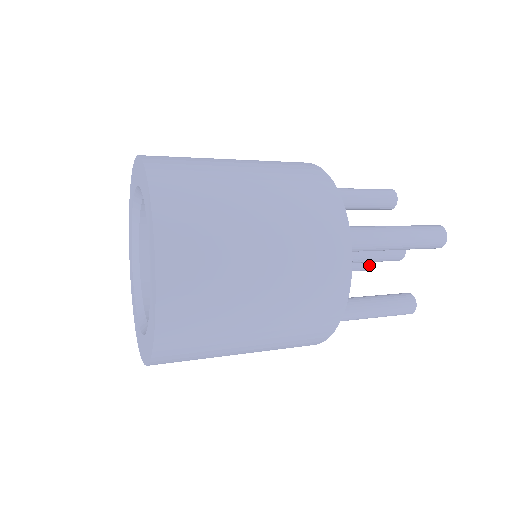
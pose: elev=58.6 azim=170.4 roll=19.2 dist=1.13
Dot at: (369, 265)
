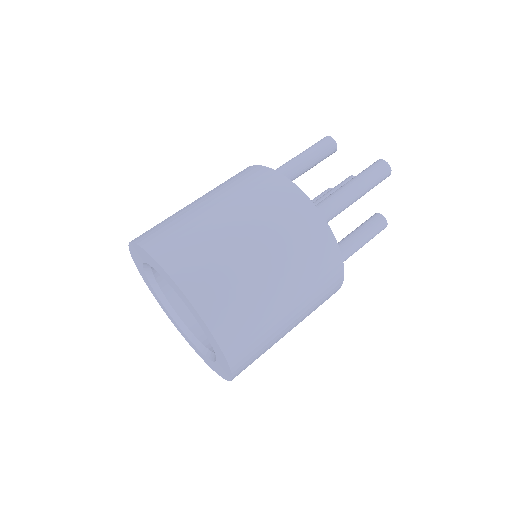
Dot at: occluded
